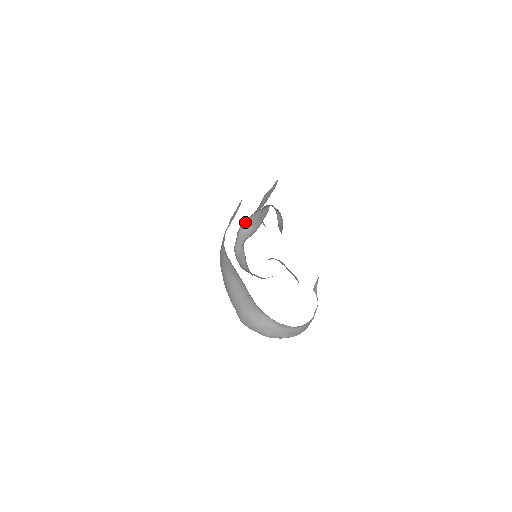
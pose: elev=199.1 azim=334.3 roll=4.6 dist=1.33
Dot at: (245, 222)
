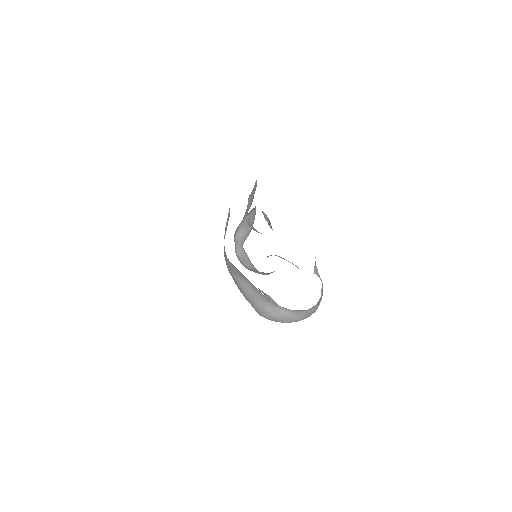
Dot at: (238, 228)
